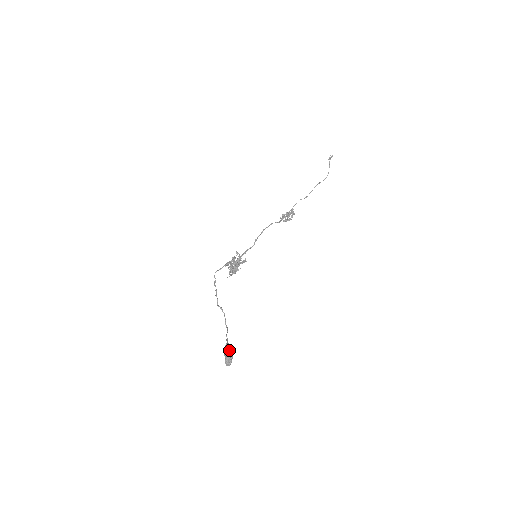
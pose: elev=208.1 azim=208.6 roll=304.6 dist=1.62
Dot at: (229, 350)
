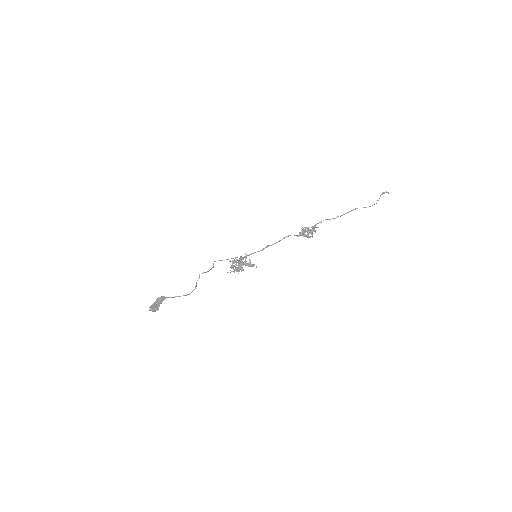
Dot at: (162, 301)
